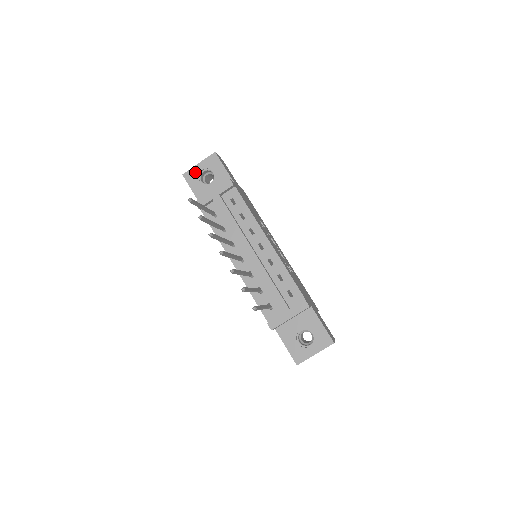
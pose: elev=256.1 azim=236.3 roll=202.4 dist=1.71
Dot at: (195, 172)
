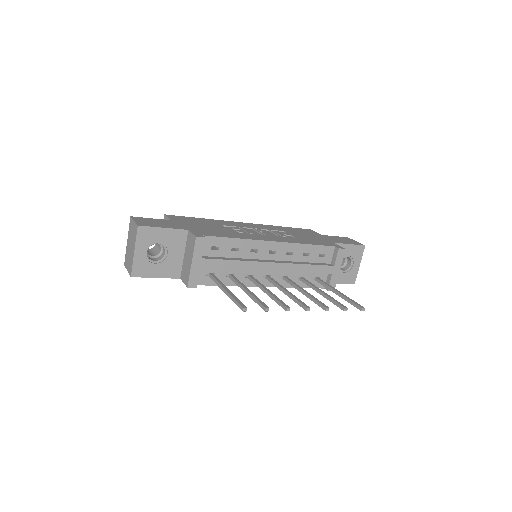
Dot at: (140, 262)
